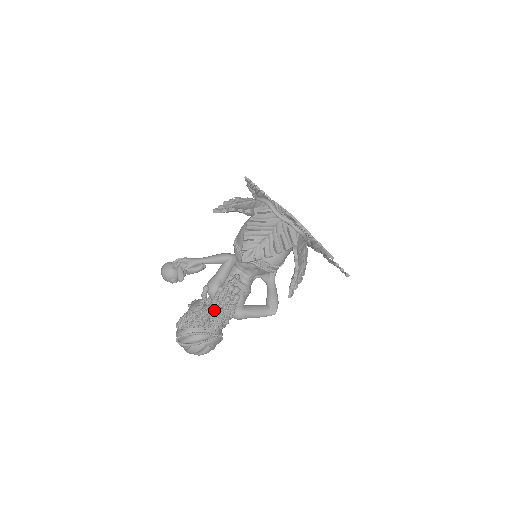
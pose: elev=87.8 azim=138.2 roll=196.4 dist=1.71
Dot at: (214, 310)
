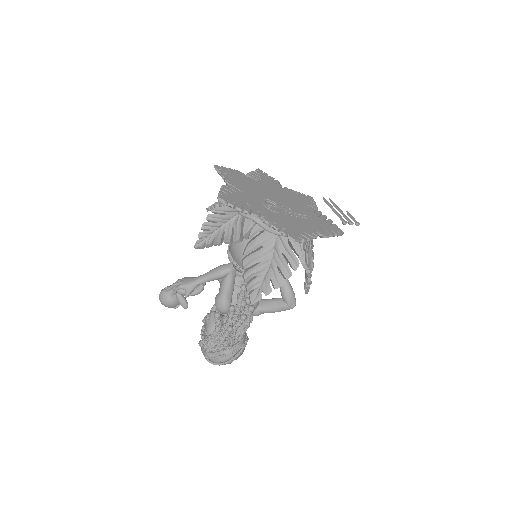
Dot at: (233, 330)
